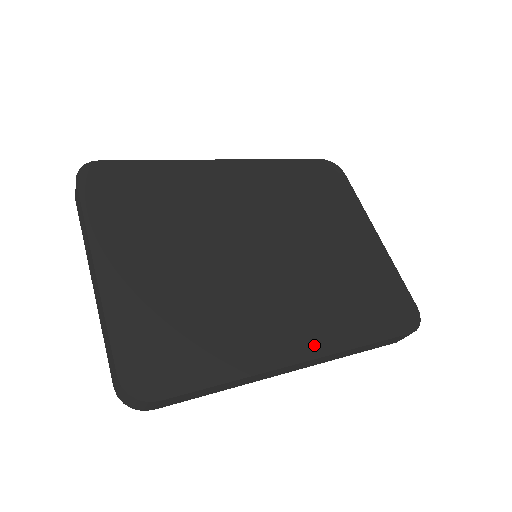
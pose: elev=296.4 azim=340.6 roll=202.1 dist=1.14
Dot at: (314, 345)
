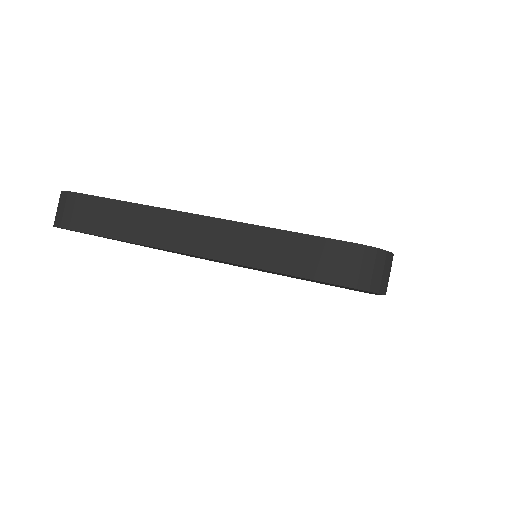
Dot at: occluded
